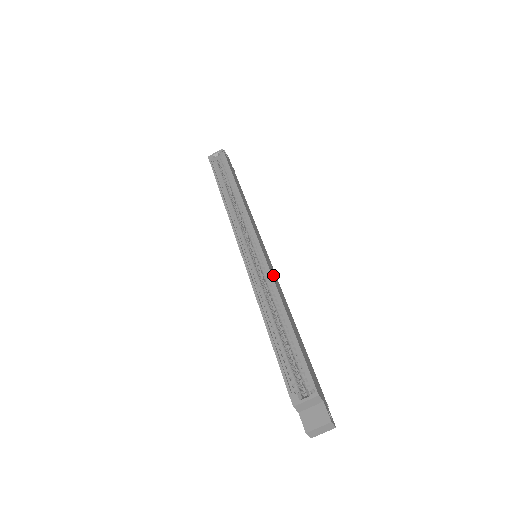
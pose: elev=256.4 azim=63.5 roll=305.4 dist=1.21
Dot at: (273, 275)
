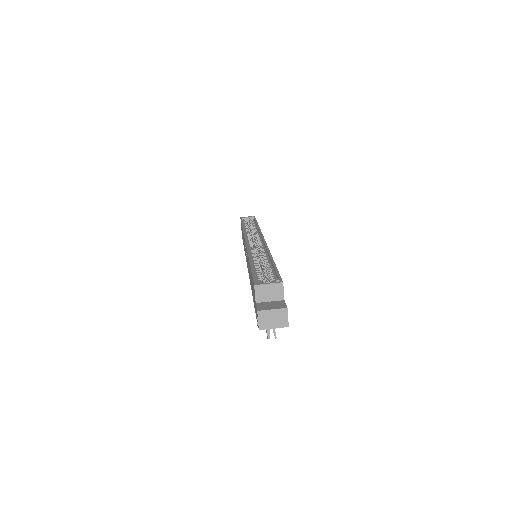
Dot at: occluded
